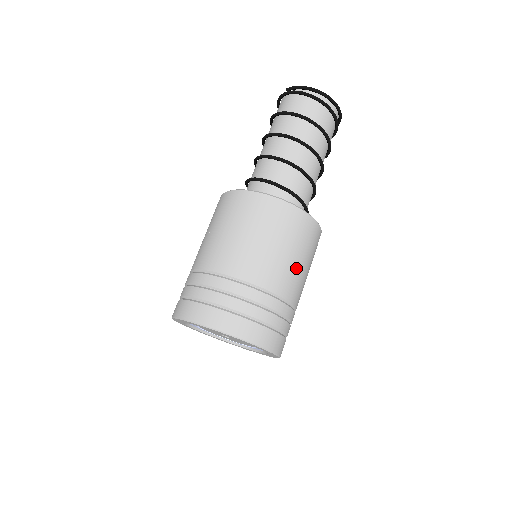
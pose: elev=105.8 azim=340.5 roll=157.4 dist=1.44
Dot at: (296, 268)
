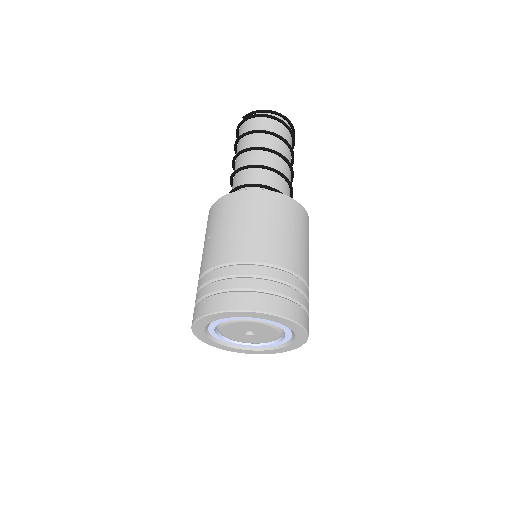
Dot at: (300, 247)
